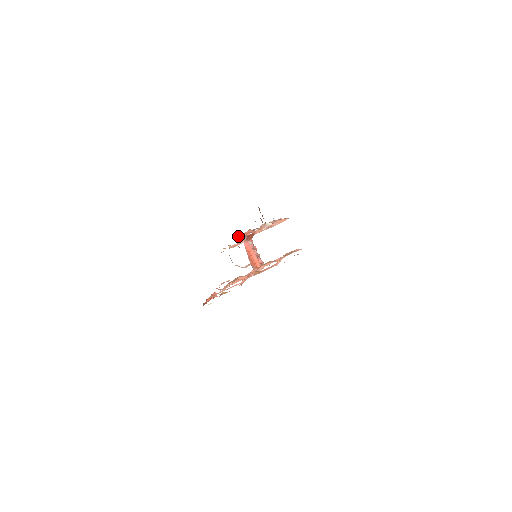
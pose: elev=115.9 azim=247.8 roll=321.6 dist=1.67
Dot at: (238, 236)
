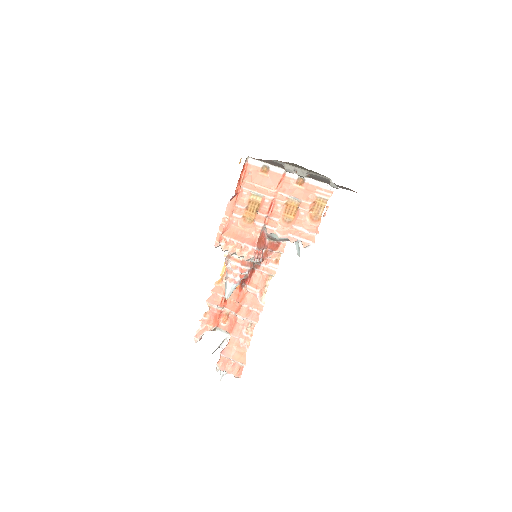
Dot at: occluded
